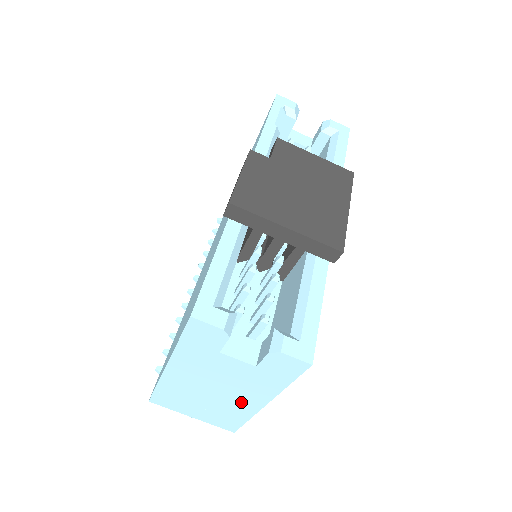
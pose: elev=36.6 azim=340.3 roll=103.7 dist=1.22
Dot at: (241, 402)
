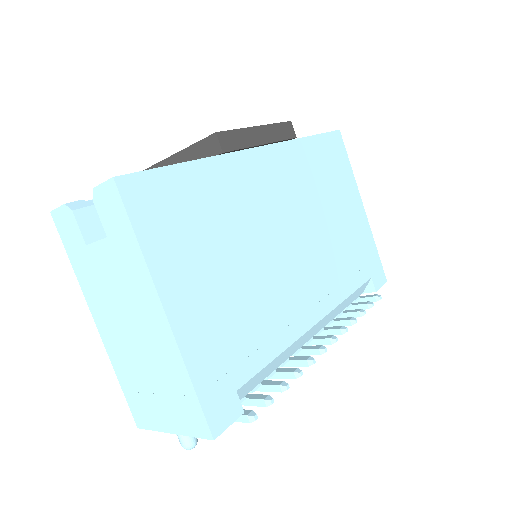
Dot at: (156, 334)
